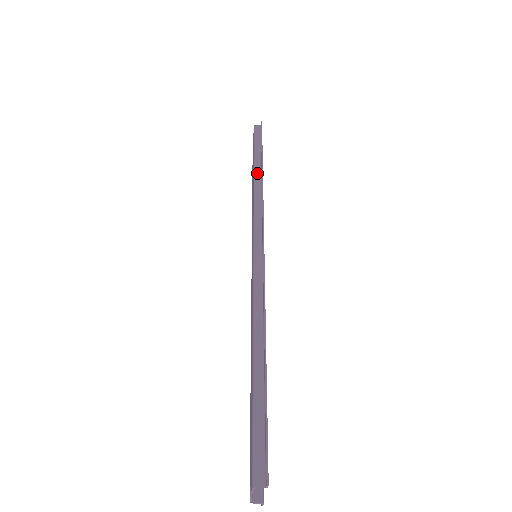
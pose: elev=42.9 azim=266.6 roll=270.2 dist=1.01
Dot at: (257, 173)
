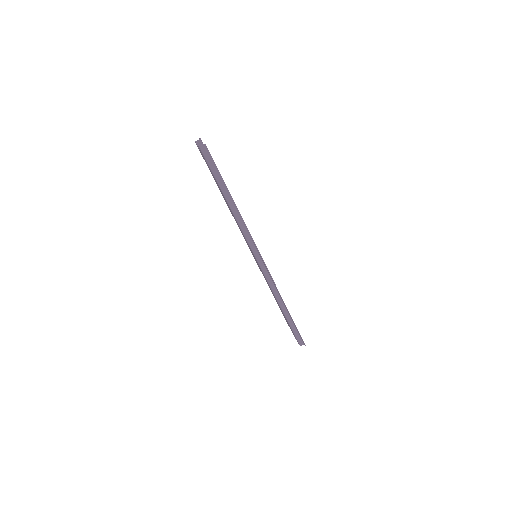
Dot at: occluded
